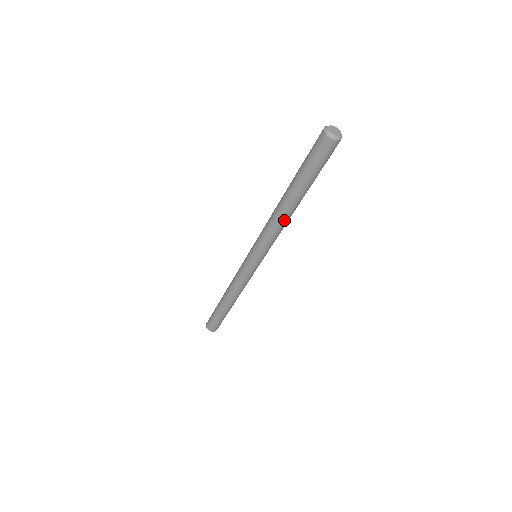
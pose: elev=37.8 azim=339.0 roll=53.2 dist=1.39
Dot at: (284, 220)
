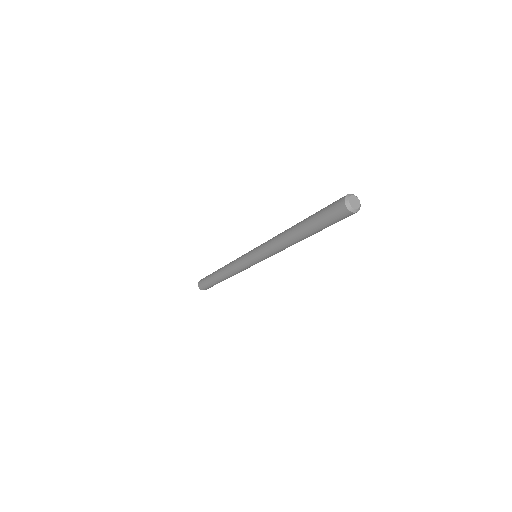
Dot at: (288, 245)
